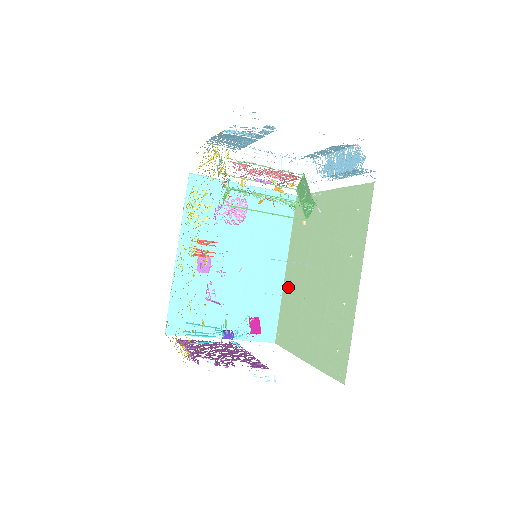
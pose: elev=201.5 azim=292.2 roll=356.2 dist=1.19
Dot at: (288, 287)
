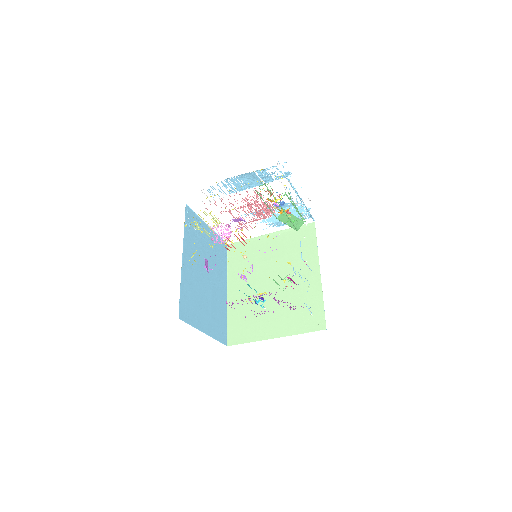
Dot at: (235, 302)
